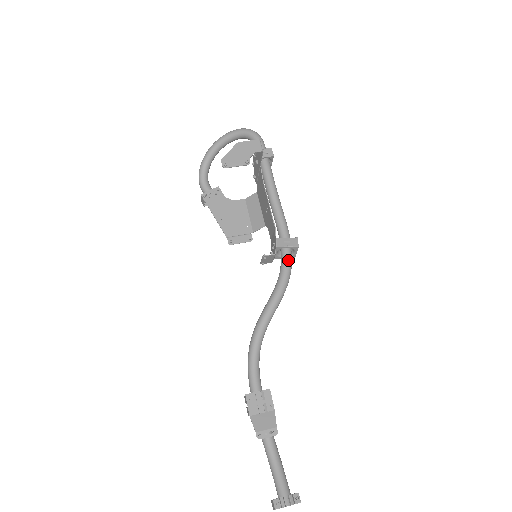
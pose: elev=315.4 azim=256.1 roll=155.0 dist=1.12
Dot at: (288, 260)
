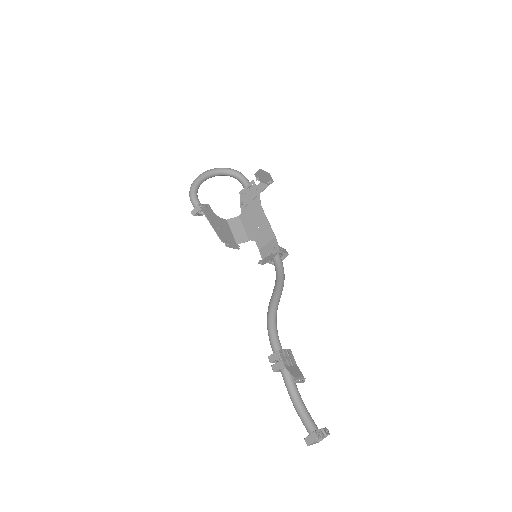
Dot at: (282, 262)
